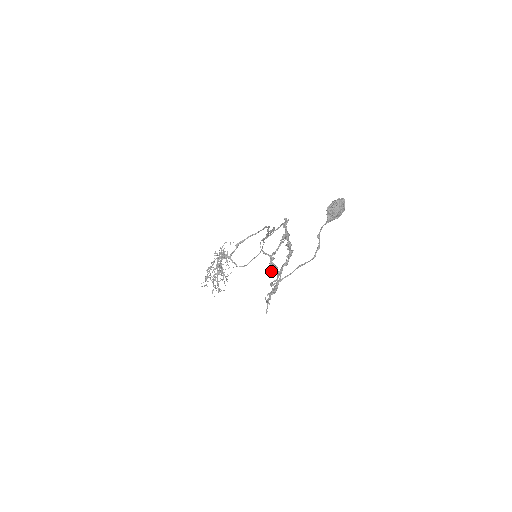
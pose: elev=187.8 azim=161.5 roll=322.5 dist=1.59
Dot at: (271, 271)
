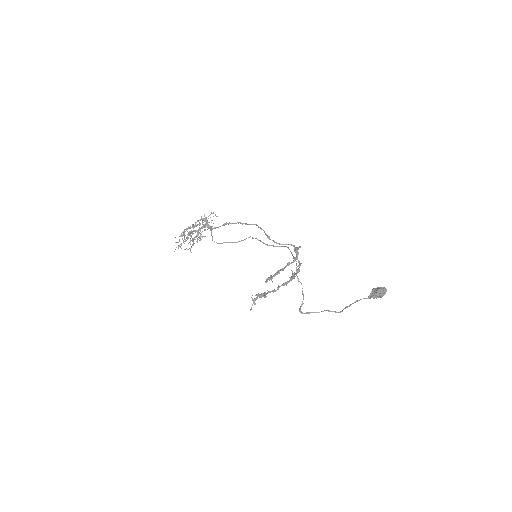
Dot at: occluded
